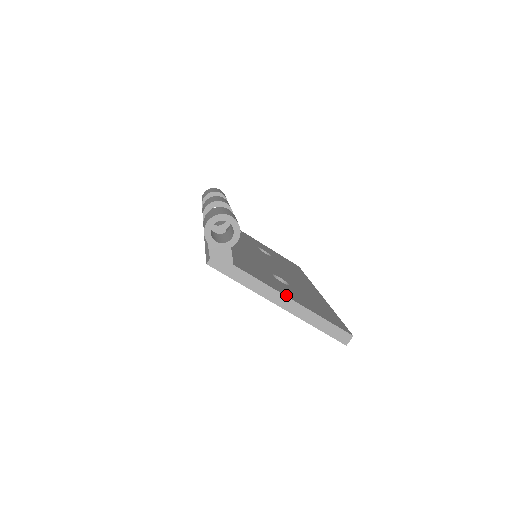
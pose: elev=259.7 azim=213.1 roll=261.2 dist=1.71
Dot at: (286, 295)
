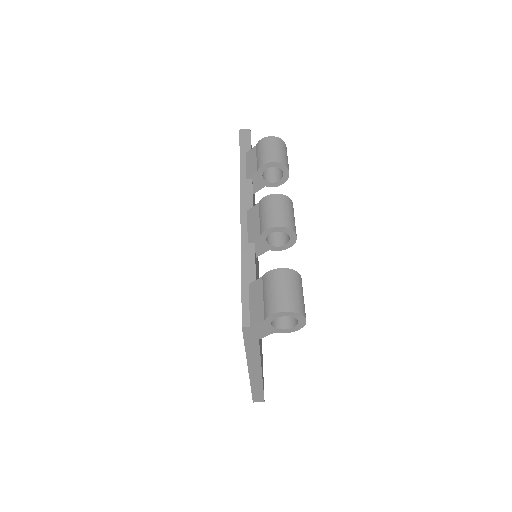
Dot at: occluded
